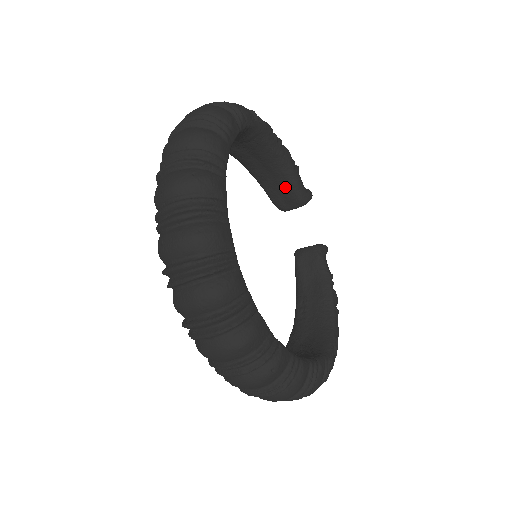
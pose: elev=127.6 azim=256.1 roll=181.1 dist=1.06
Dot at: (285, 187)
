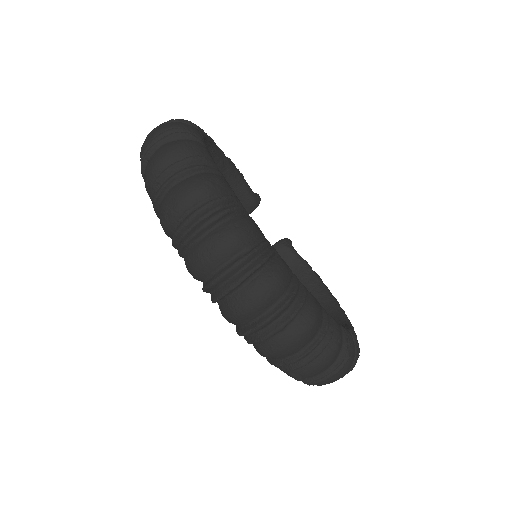
Dot at: (237, 195)
